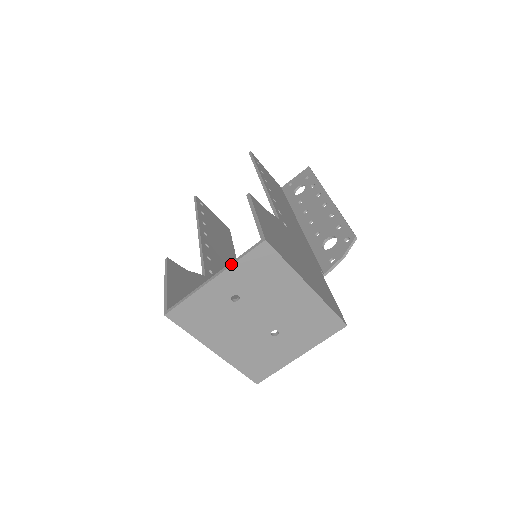
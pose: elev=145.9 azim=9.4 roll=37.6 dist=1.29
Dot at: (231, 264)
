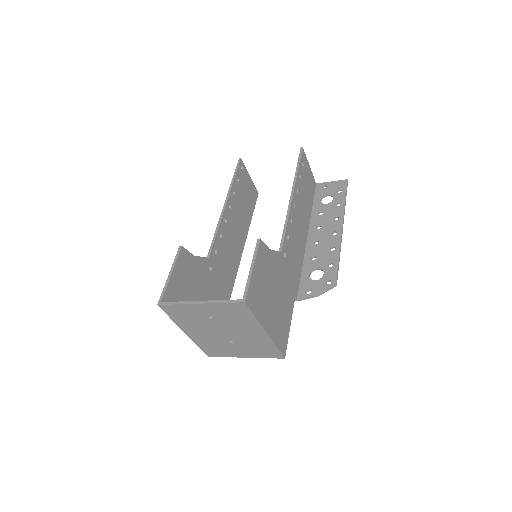
Dot at: (215, 302)
